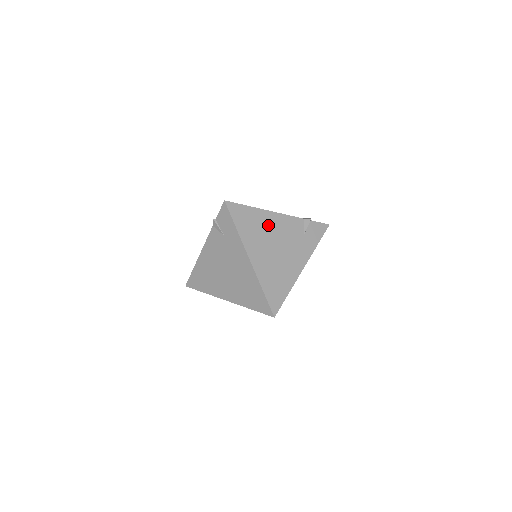
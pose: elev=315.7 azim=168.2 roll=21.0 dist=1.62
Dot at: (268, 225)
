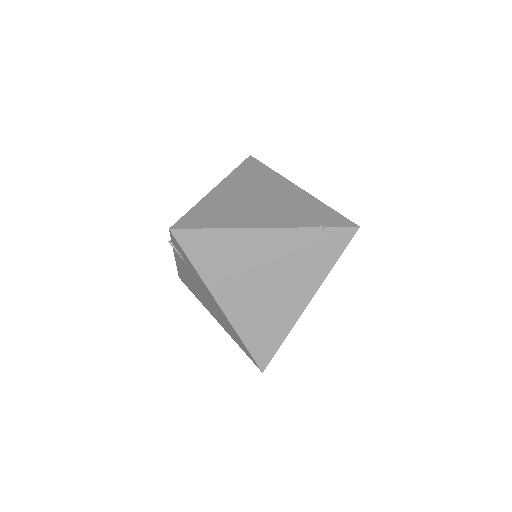
Dot at: (247, 251)
